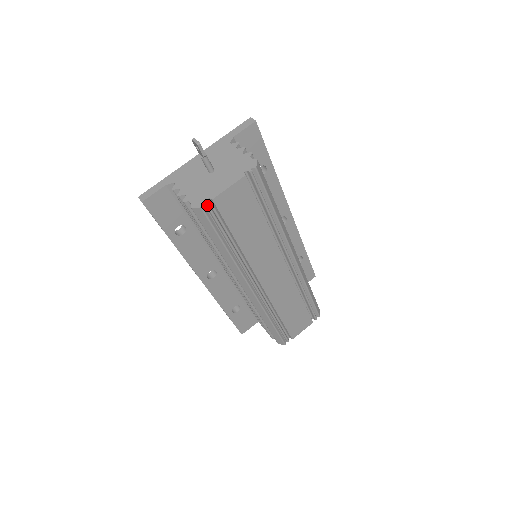
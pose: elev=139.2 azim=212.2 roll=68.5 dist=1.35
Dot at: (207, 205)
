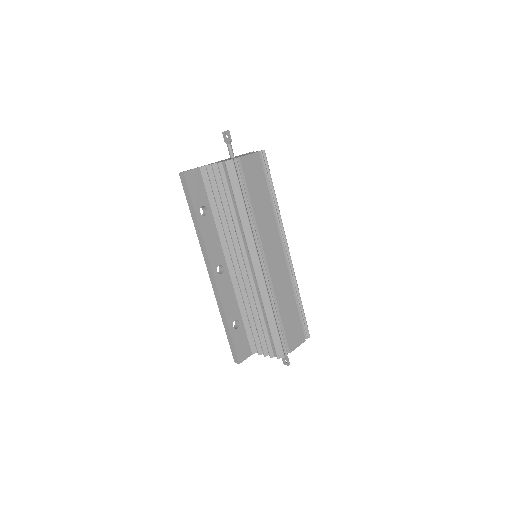
Dot at: (236, 160)
